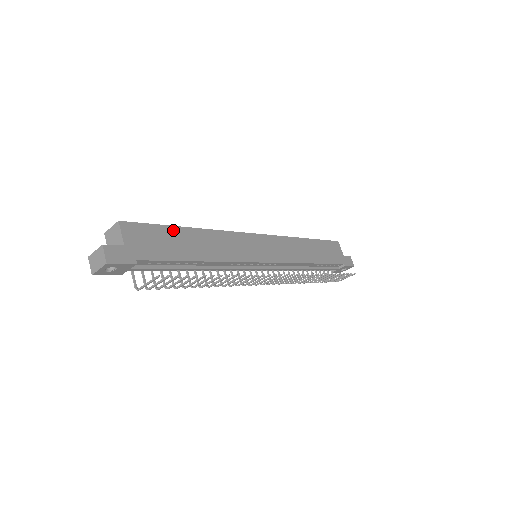
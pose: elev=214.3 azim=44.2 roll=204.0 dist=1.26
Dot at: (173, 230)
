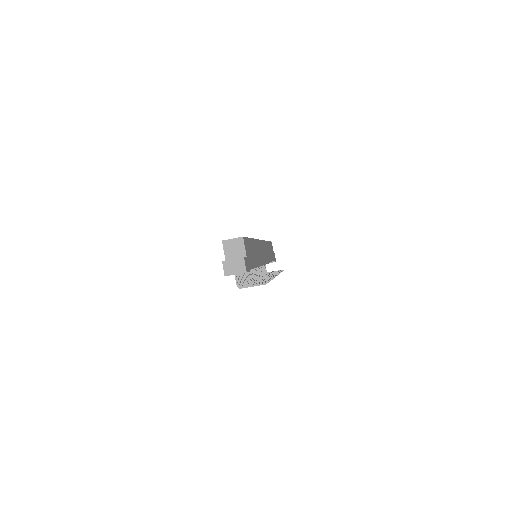
Dot at: (251, 241)
